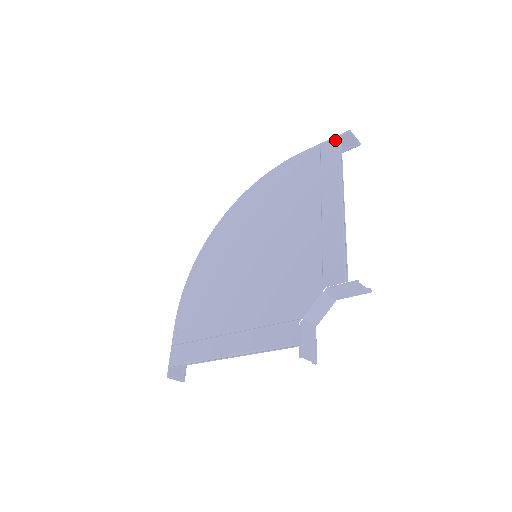
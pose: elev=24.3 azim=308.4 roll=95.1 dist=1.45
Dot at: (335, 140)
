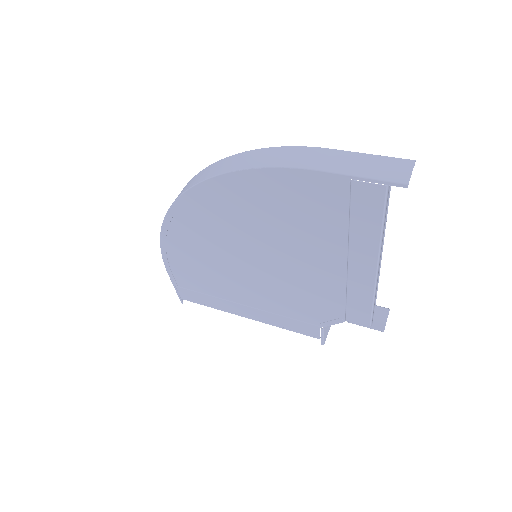
Dot at: (379, 188)
